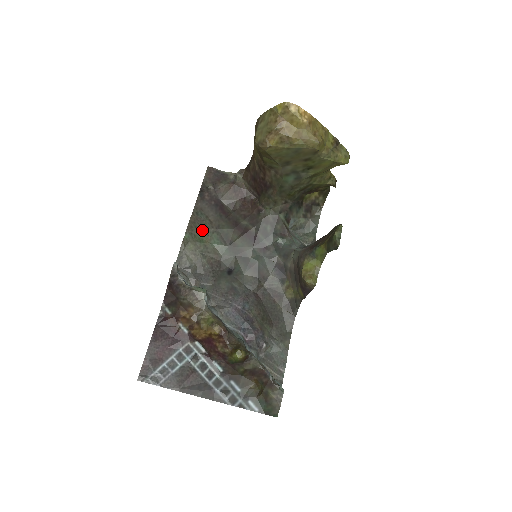
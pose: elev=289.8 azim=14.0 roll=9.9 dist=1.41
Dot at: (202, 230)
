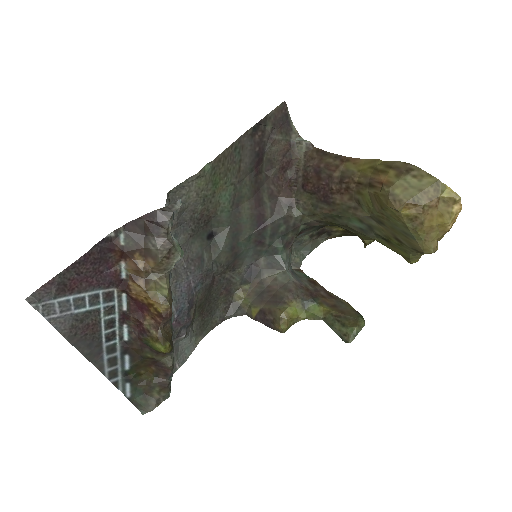
Dot at: (226, 173)
